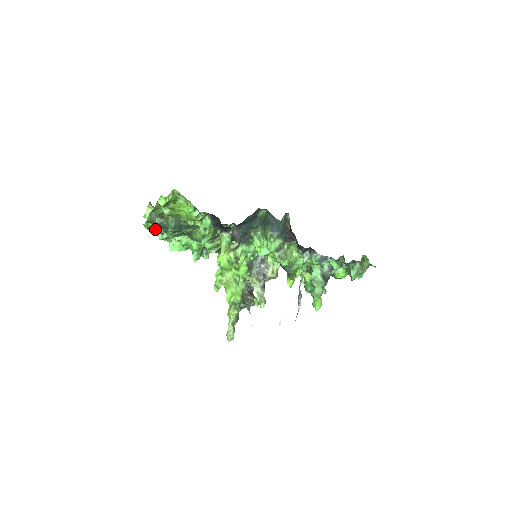
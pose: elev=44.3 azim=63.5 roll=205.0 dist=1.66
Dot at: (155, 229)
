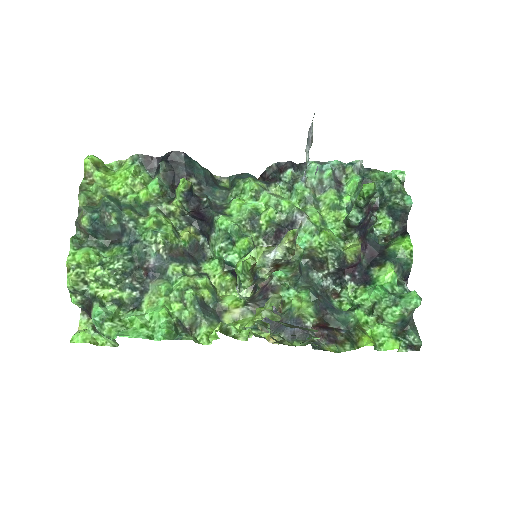
Dot at: (84, 252)
